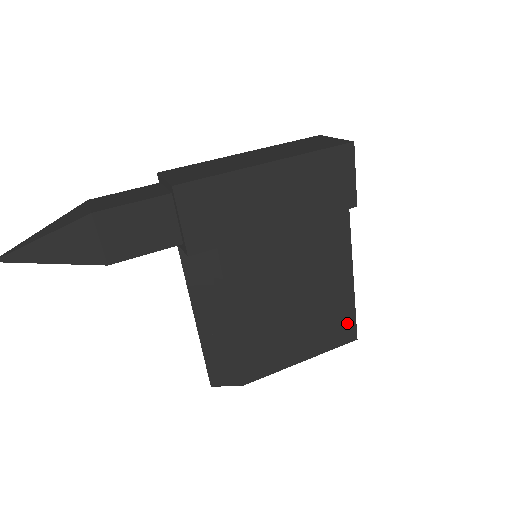
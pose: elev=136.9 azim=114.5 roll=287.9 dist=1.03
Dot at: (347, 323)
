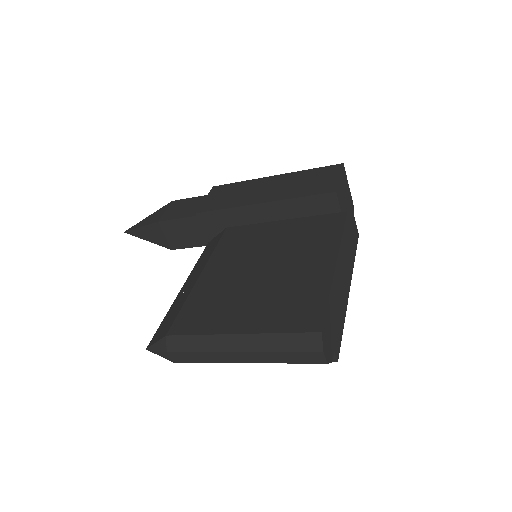
Dot at: (313, 308)
